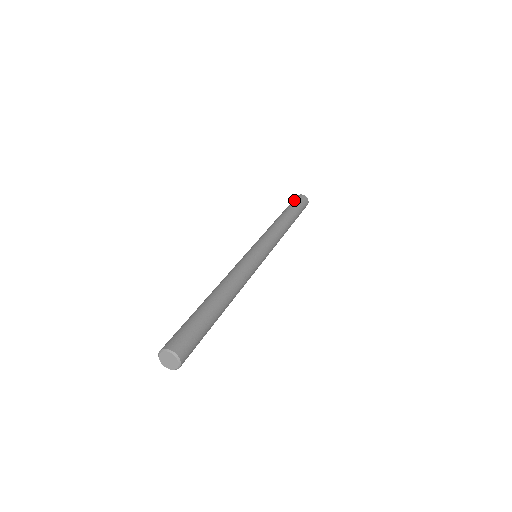
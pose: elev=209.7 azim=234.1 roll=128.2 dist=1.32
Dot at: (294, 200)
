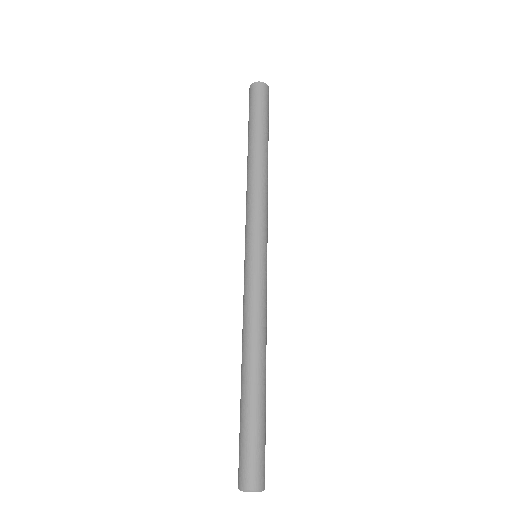
Dot at: (261, 102)
